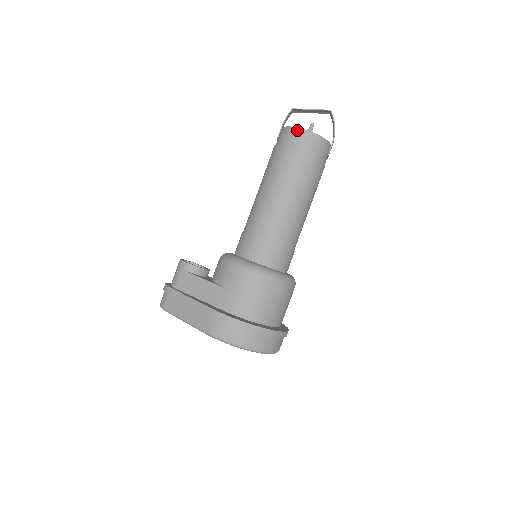
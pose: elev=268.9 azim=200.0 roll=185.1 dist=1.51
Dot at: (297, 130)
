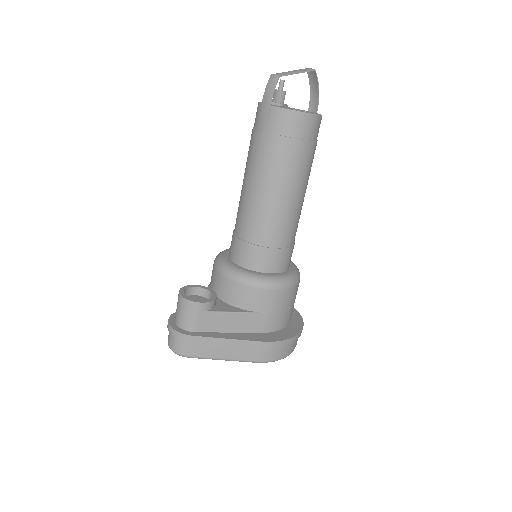
Dot at: (304, 116)
